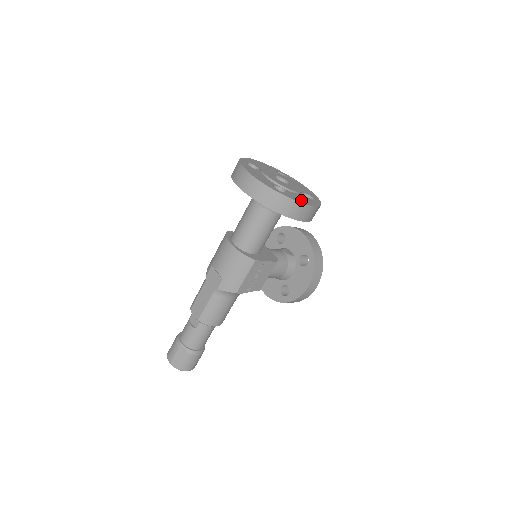
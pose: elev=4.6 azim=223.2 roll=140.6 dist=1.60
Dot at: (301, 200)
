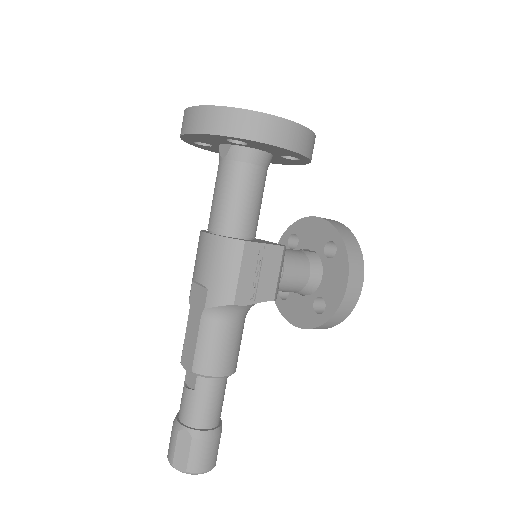
Dot at: occluded
